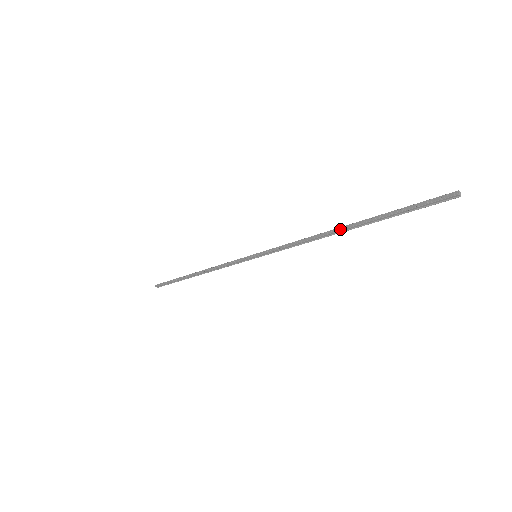
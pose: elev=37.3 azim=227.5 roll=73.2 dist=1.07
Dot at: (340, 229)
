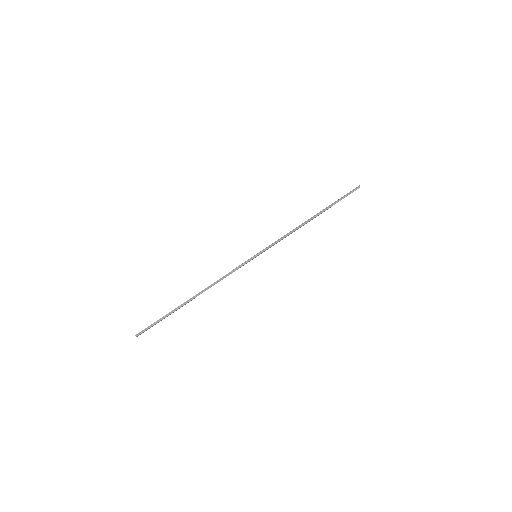
Dot at: (312, 217)
